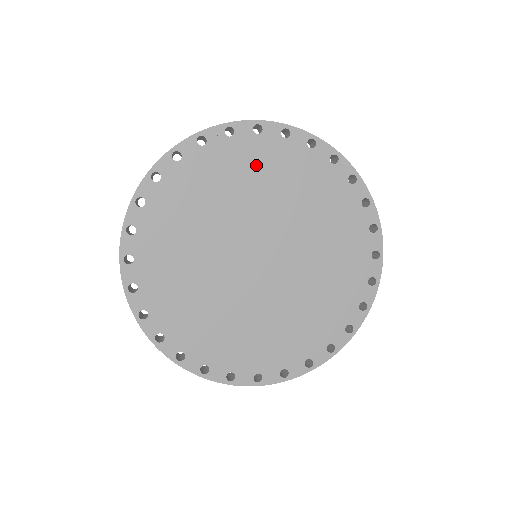
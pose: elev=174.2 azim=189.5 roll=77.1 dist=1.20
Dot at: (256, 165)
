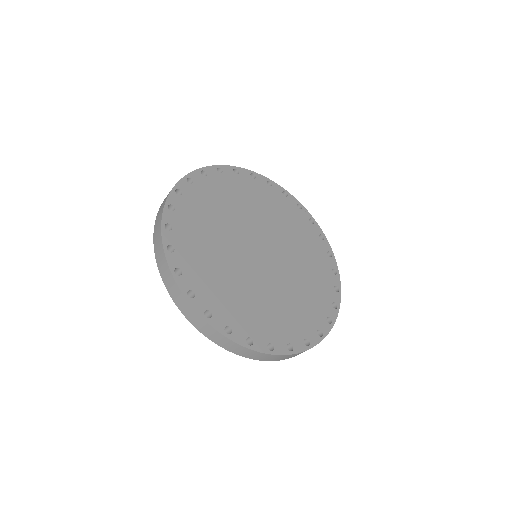
Dot at: (306, 240)
